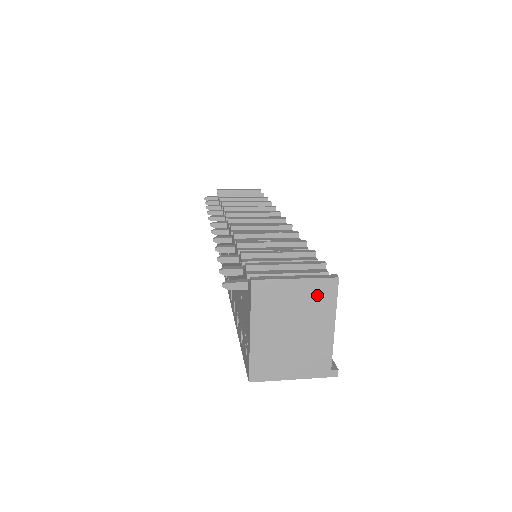
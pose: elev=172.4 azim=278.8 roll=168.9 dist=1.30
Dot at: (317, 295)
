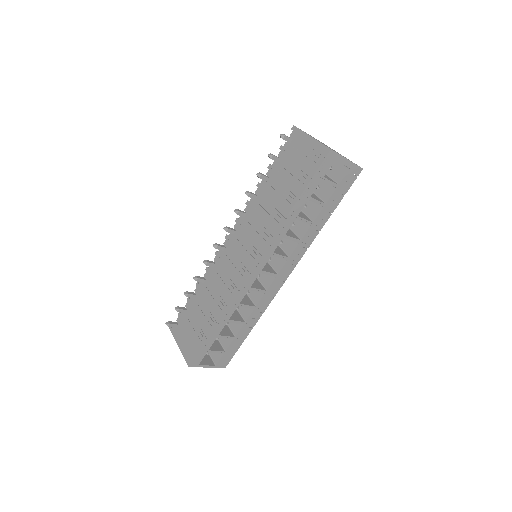
Dot at: occluded
